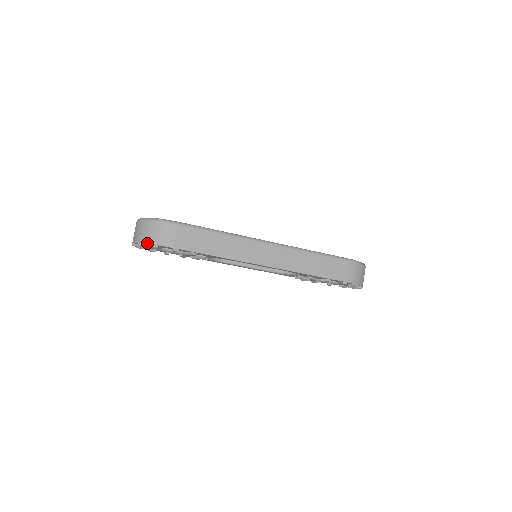
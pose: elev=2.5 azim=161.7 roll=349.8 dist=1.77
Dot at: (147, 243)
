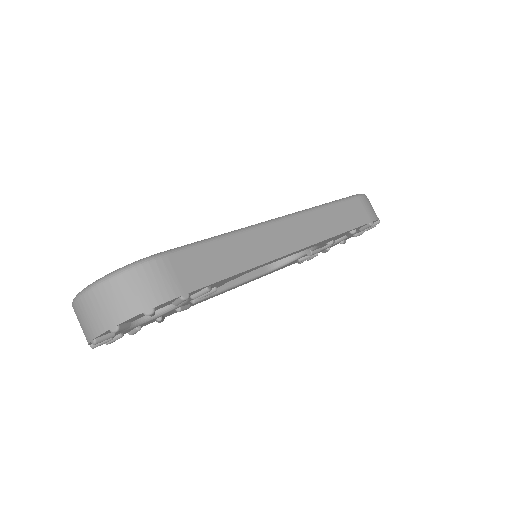
Dot at: (131, 317)
